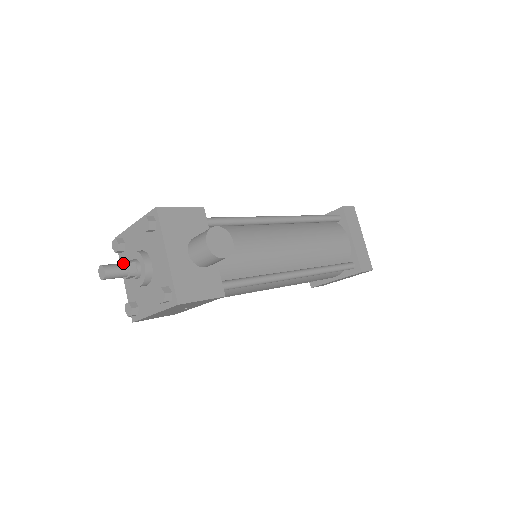
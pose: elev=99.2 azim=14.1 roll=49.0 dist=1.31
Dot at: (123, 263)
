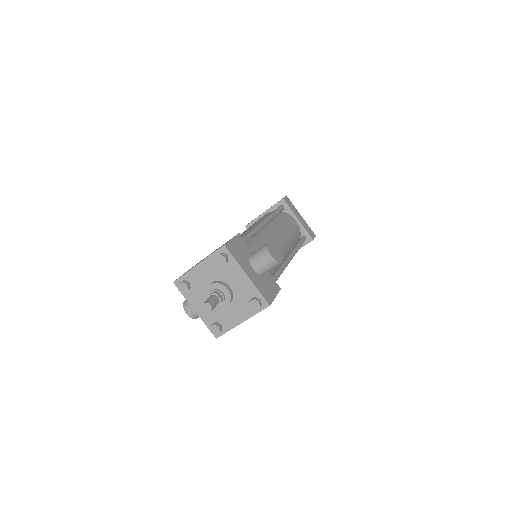
Dot at: (212, 295)
